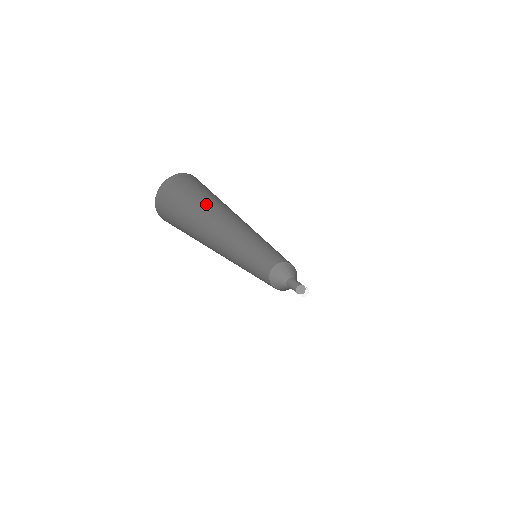
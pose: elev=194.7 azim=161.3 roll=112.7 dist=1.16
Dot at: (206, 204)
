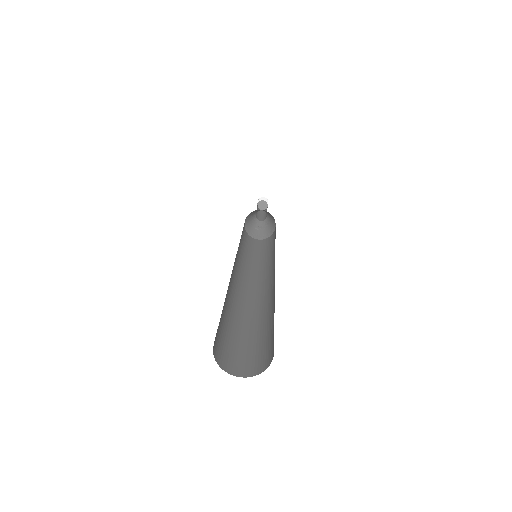
Dot at: occluded
